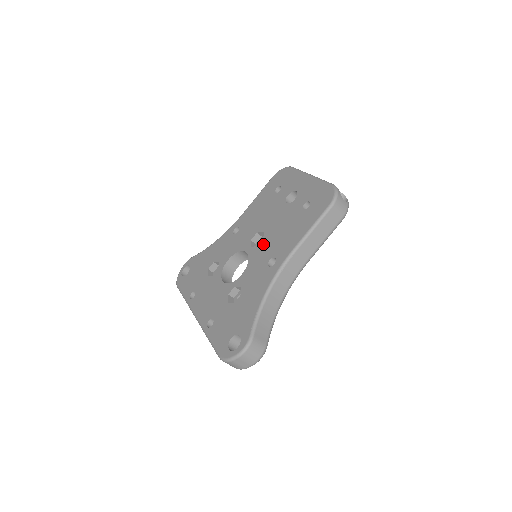
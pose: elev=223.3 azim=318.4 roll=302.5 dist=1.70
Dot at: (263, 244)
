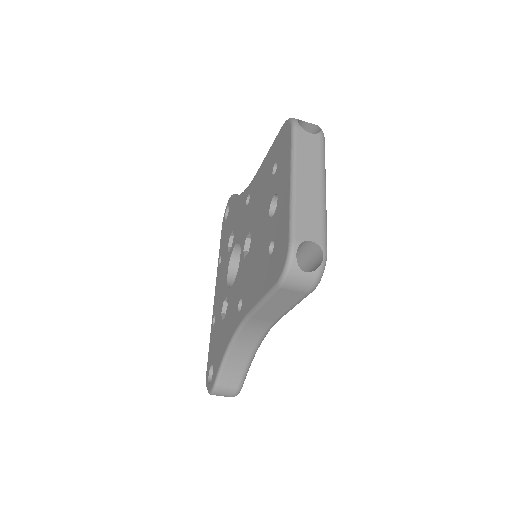
Dot at: (245, 262)
